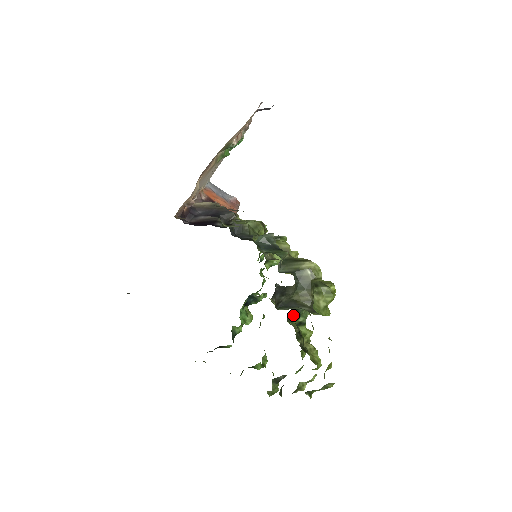
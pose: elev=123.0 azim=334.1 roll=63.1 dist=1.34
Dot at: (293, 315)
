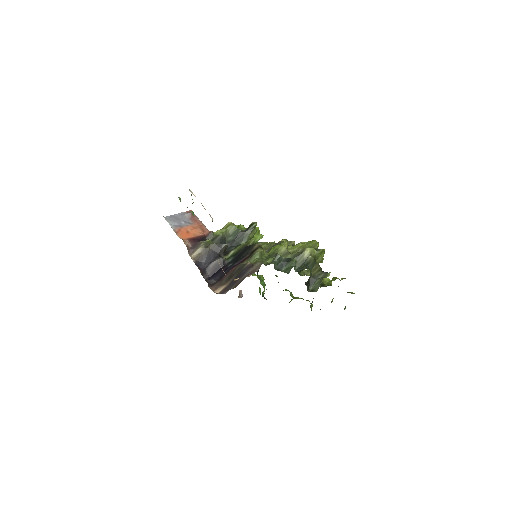
Dot at: occluded
